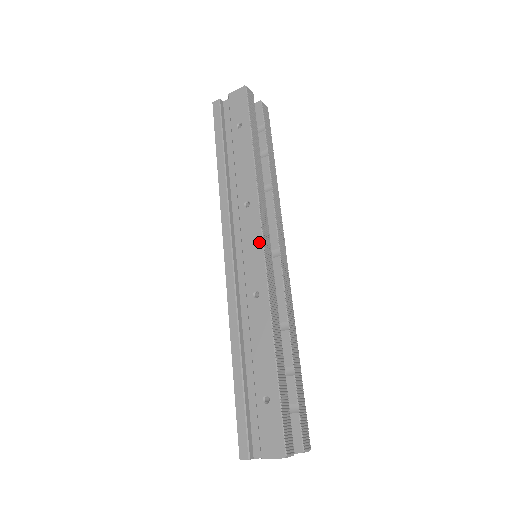
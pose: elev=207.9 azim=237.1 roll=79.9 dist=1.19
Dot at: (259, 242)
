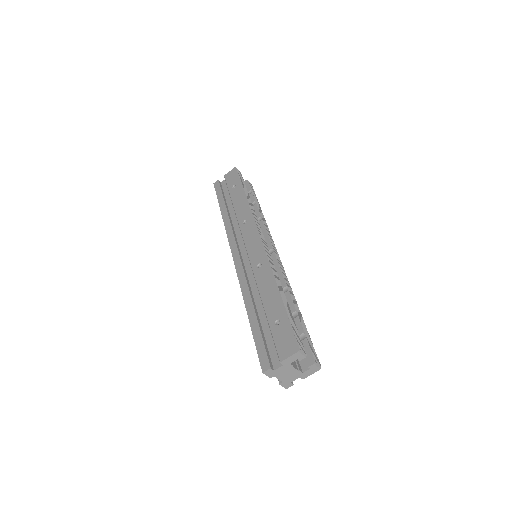
Dot at: (257, 237)
